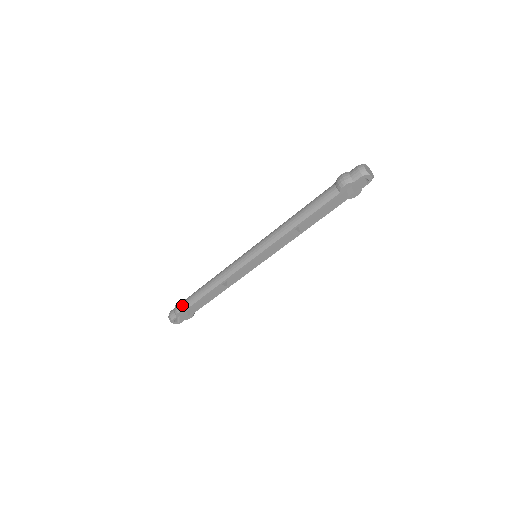
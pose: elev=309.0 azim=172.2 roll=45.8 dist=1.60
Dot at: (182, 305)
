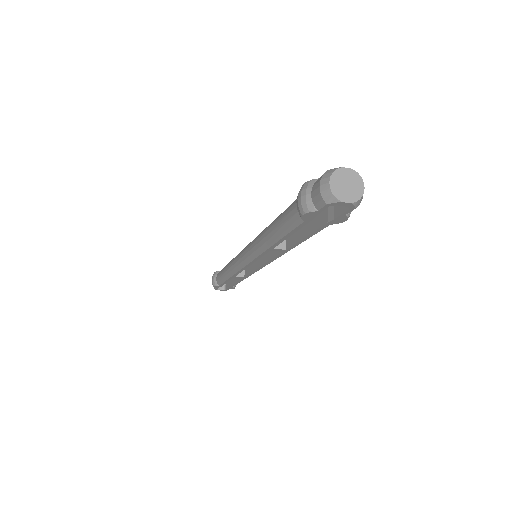
Dot at: (216, 279)
